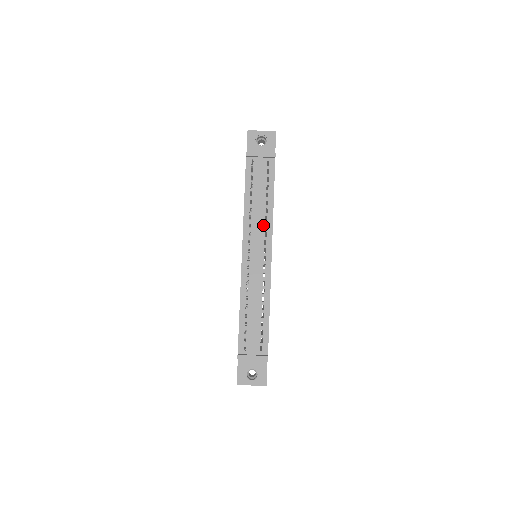
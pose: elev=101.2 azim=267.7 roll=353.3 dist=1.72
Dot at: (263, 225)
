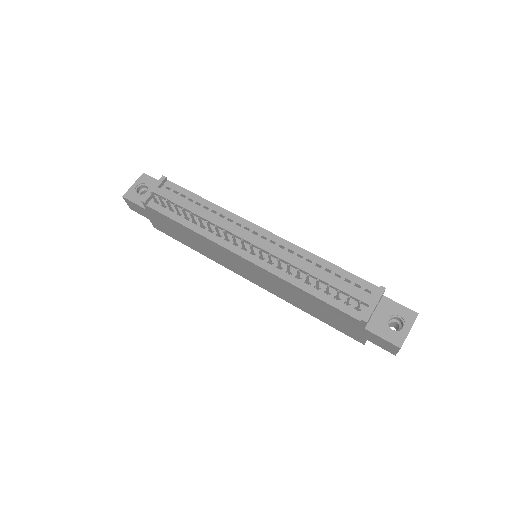
Dot at: (226, 222)
